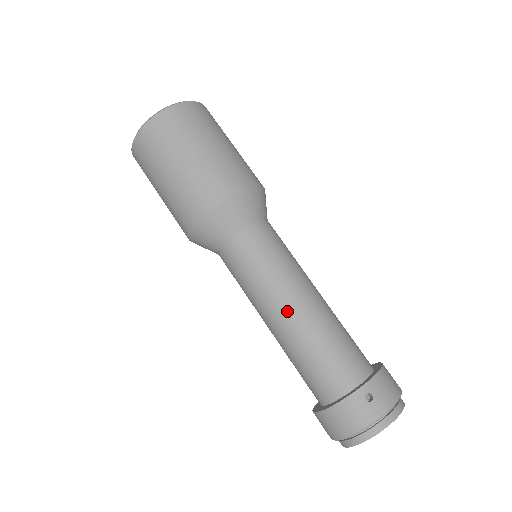
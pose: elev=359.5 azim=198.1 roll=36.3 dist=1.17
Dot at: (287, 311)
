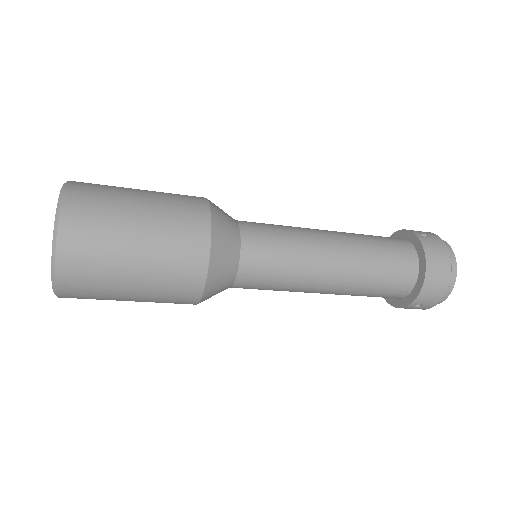
Dot at: (333, 244)
